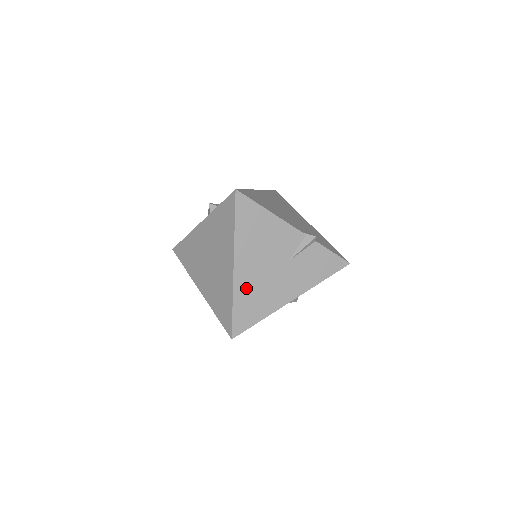
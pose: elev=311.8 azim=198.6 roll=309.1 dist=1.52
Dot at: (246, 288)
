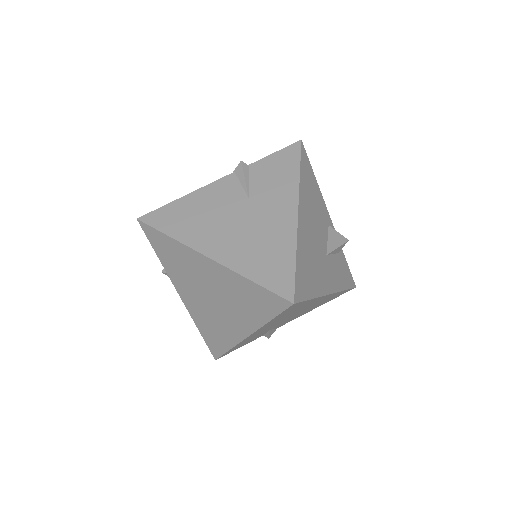
Dot at: (242, 256)
